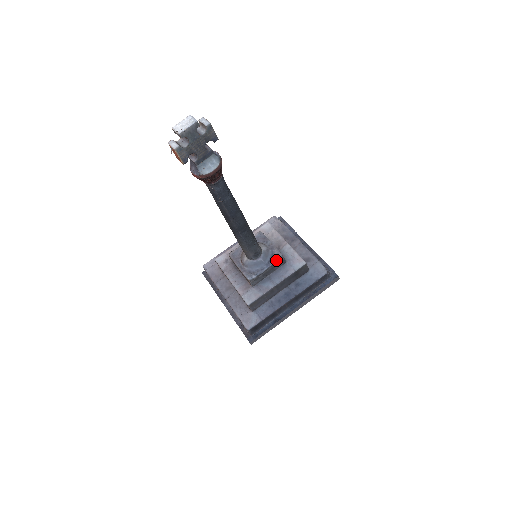
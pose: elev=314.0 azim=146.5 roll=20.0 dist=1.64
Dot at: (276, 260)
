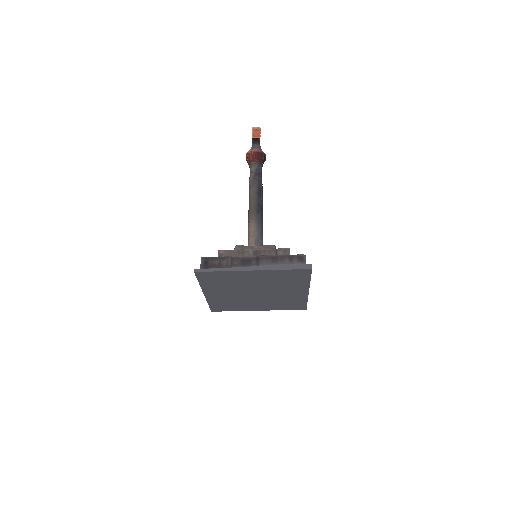
Dot at: occluded
